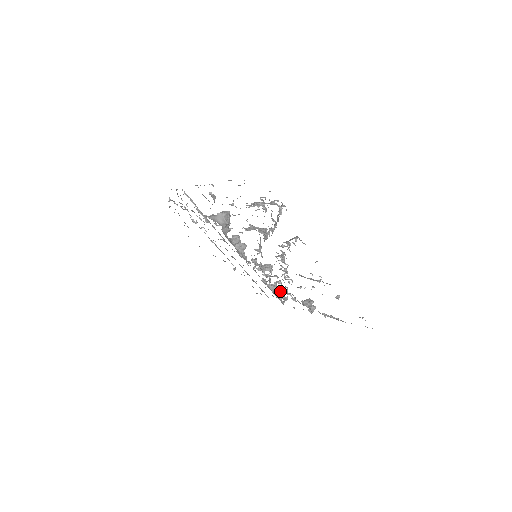
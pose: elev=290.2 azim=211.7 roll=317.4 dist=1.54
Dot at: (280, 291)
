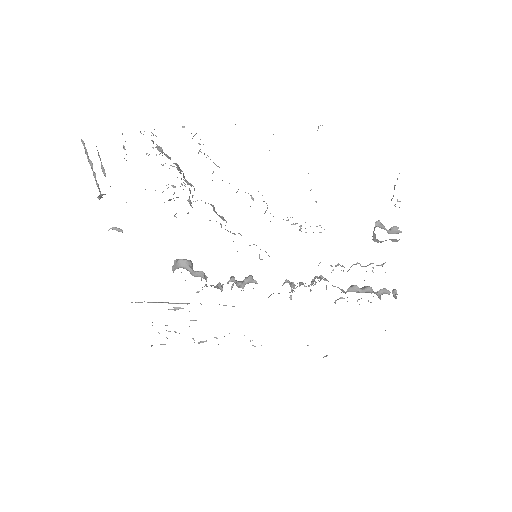
Dot at: (368, 287)
